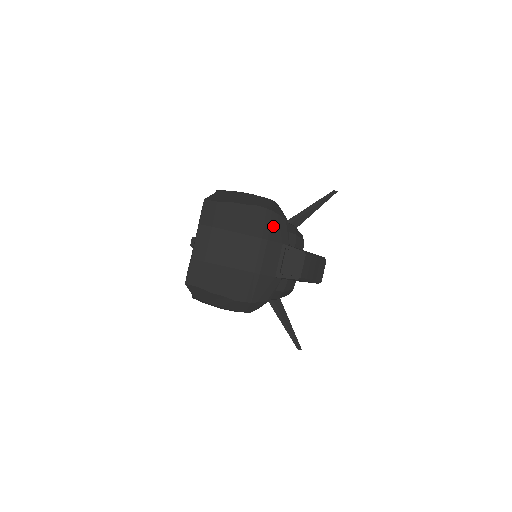
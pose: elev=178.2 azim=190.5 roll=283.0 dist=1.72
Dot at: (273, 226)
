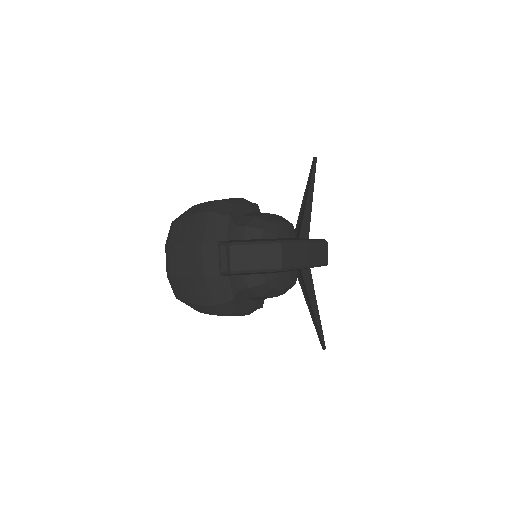
Dot at: (209, 227)
